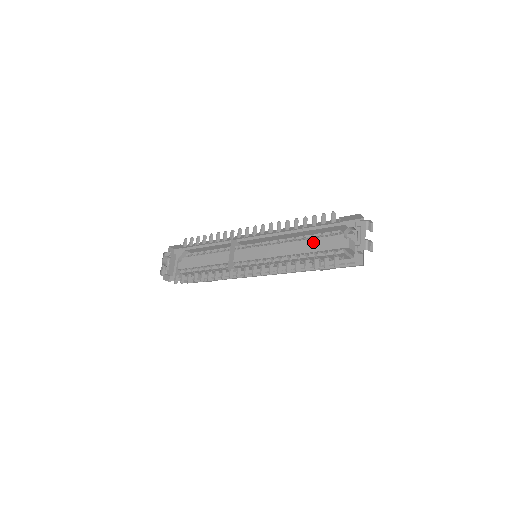
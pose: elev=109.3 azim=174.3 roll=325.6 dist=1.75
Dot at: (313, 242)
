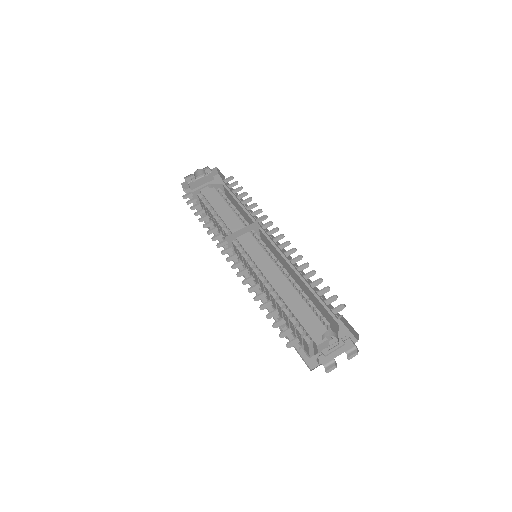
Dot at: (302, 304)
